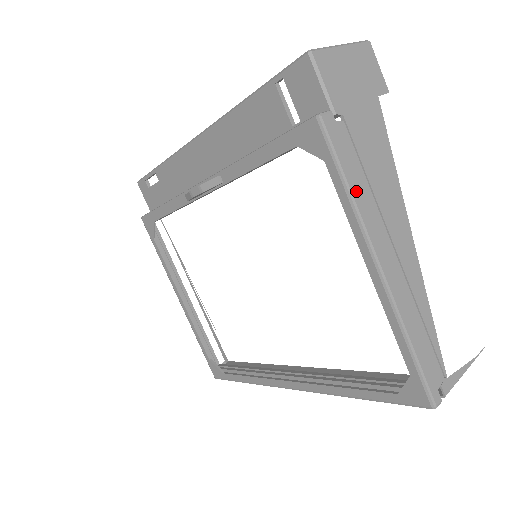
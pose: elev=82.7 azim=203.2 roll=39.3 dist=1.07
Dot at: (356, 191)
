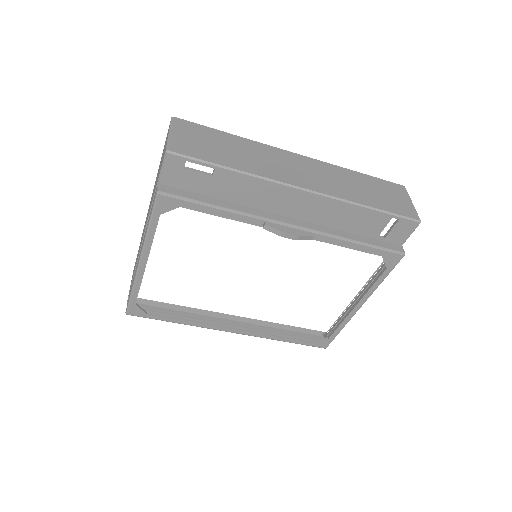
Dot at: occluded
